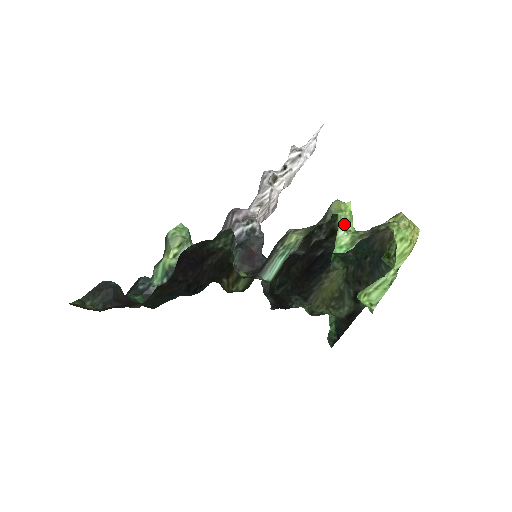
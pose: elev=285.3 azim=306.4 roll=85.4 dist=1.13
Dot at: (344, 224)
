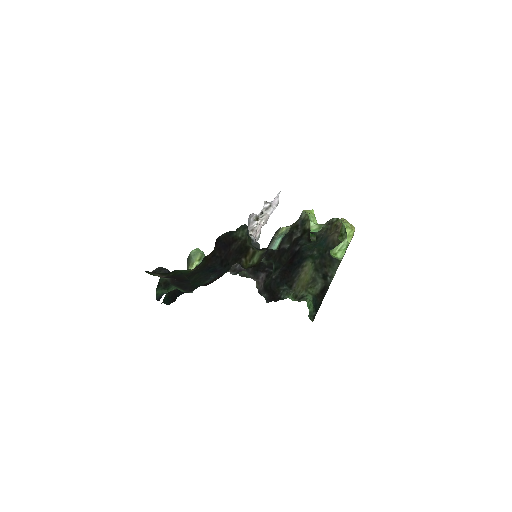
Dot at: (312, 220)
